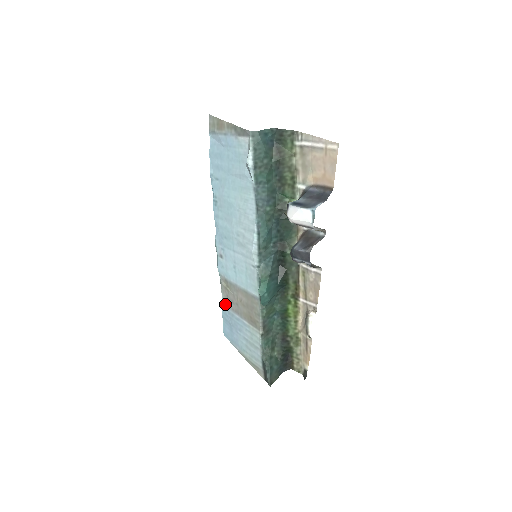
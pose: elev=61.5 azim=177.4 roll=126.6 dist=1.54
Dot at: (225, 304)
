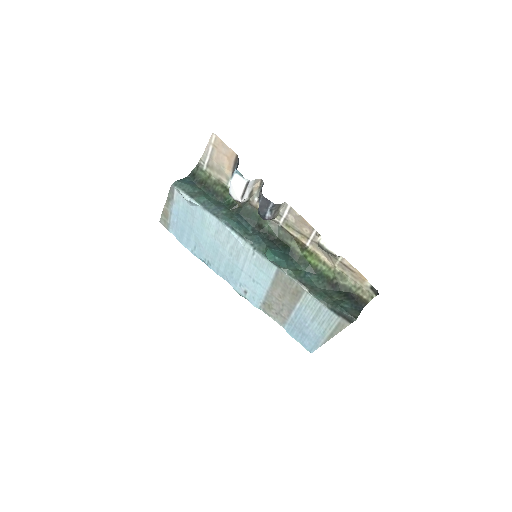
Dot at: (283, 324)
